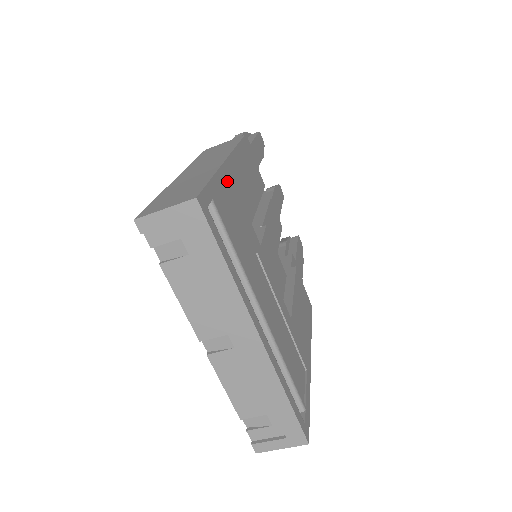
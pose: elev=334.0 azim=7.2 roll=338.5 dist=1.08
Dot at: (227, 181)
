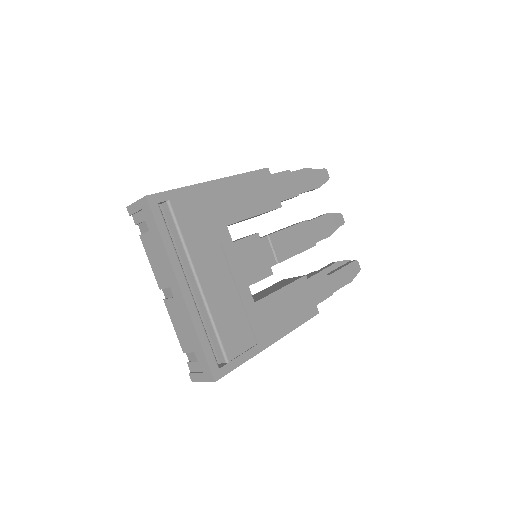
Dot at: (203, 193)
